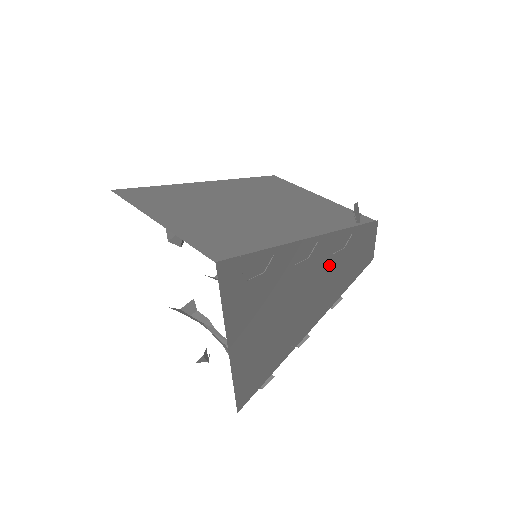
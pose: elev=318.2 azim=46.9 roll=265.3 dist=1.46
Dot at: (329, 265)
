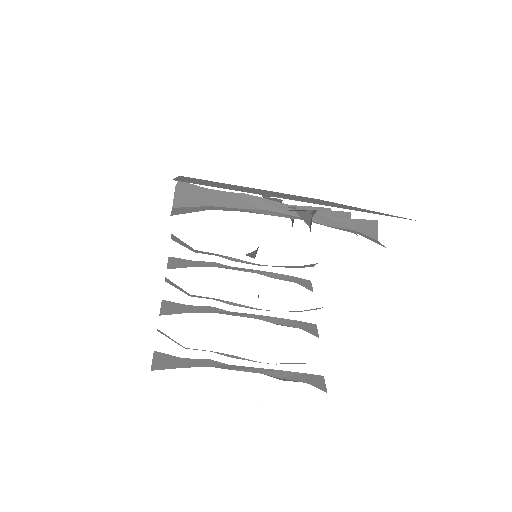
Dot at: occluded
